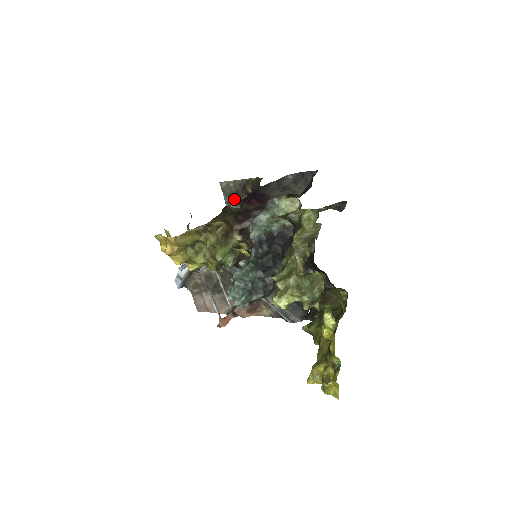
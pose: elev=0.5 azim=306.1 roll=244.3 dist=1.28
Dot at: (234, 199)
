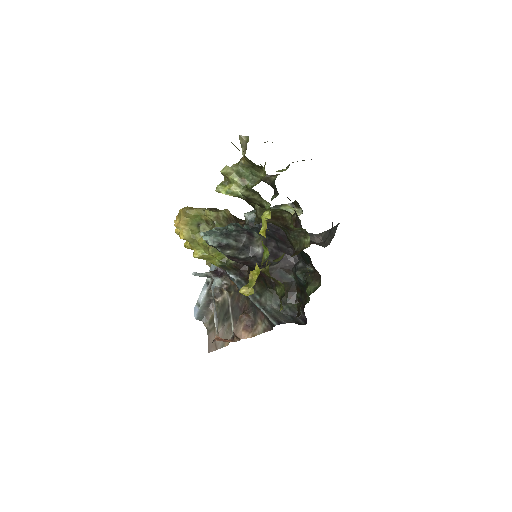
Dot at: occluded
